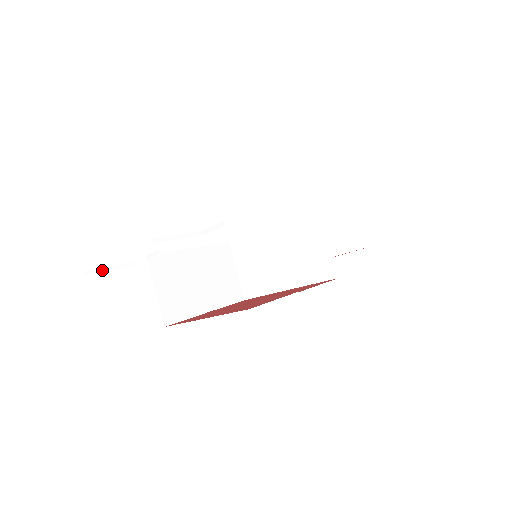
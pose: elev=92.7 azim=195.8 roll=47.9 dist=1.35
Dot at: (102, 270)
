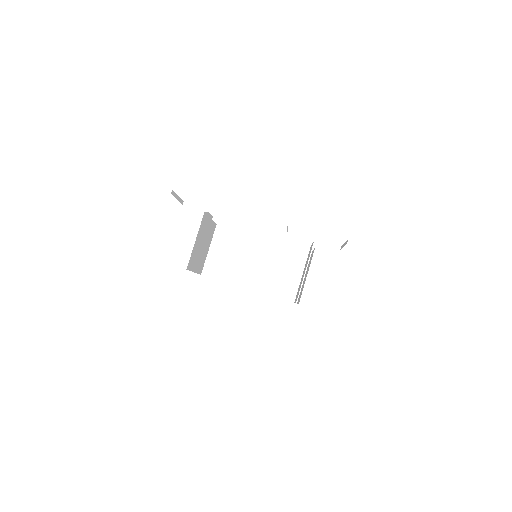
Dot at: (176, 196)
